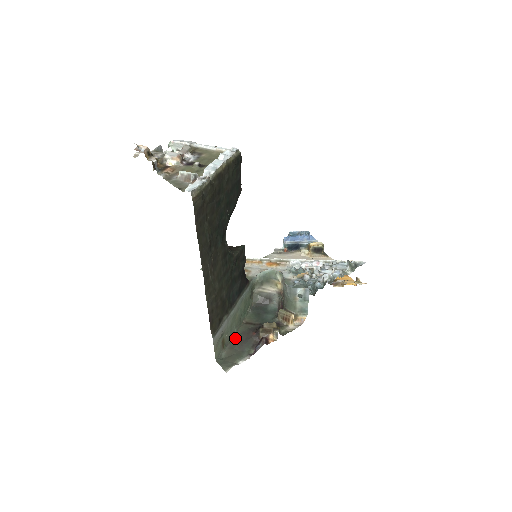
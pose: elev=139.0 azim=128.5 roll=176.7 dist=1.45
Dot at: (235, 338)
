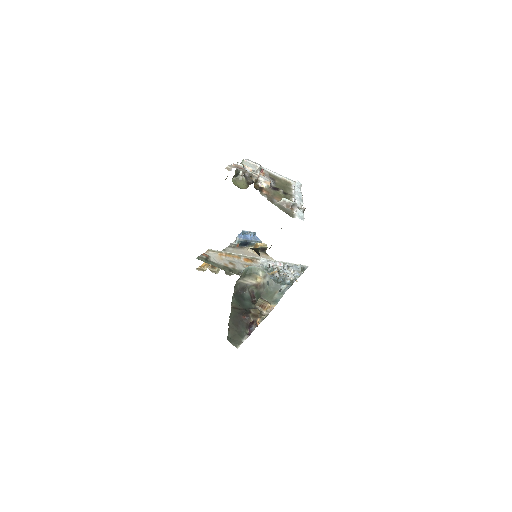
Dot at: (231, 320)
